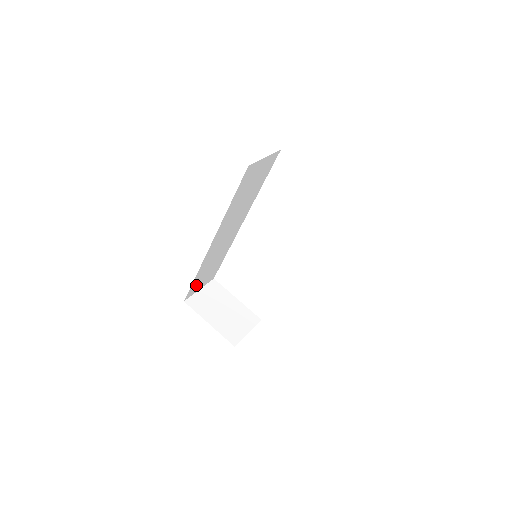
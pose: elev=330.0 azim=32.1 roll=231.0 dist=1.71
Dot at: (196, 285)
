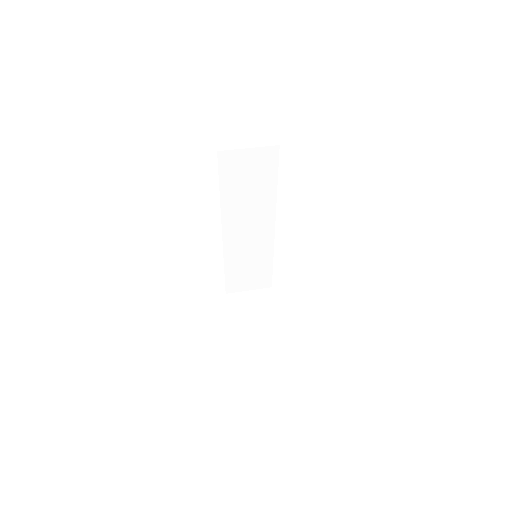
Dot at: (236, 281)
